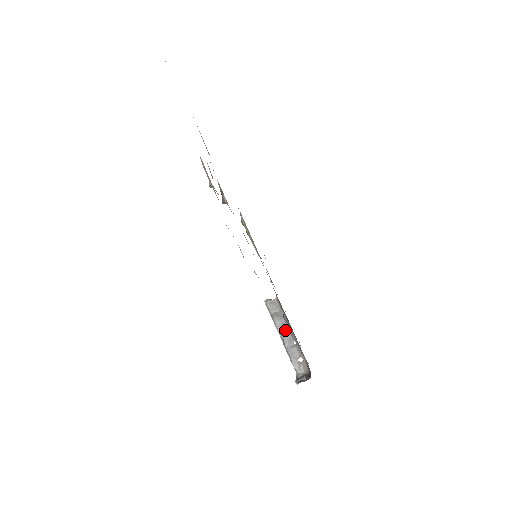
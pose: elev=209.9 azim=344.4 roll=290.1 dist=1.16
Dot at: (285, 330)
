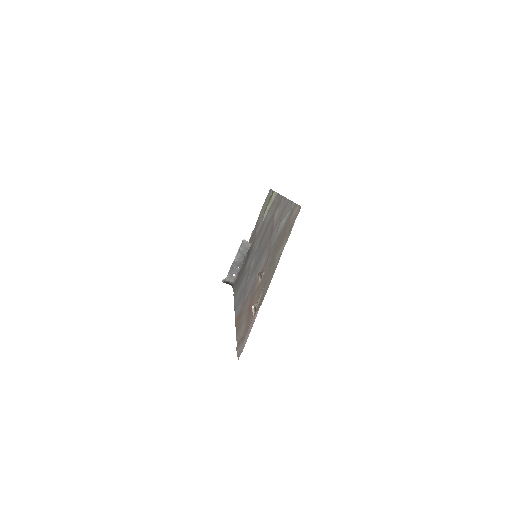
Dot at: (240, 260)
